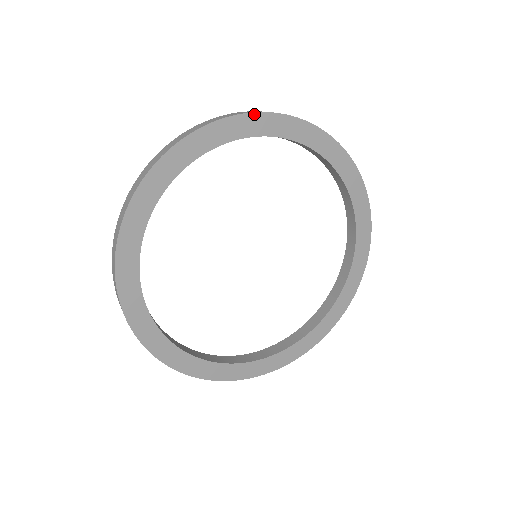
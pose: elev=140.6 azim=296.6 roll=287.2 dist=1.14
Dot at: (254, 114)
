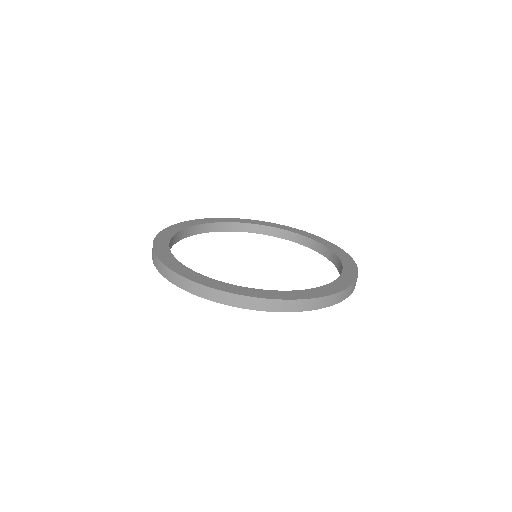
Dot at: (220, 218)
